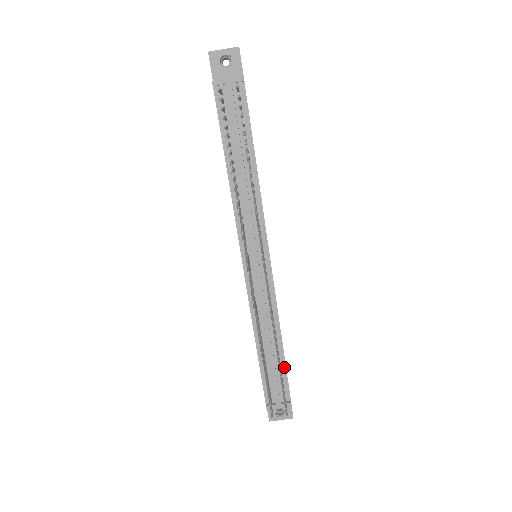
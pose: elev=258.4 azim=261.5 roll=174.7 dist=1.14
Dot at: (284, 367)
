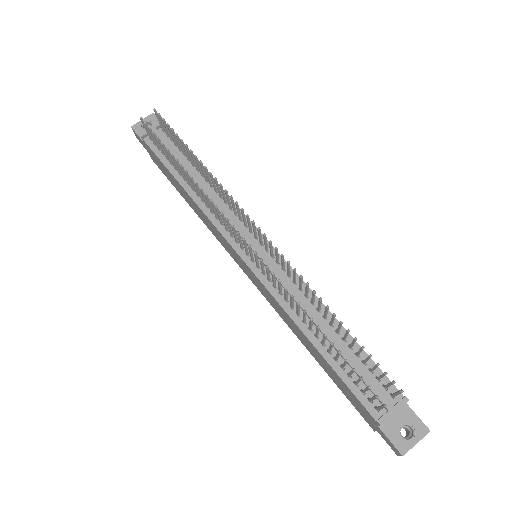
Dot at: (362, 353)
